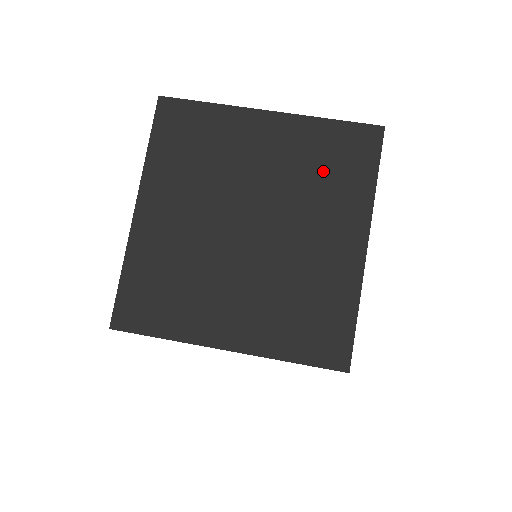
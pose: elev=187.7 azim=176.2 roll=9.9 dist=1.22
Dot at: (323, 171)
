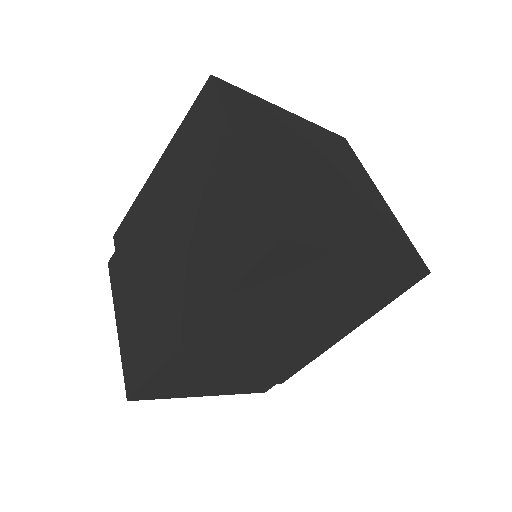
Dot at: (336, 152)
